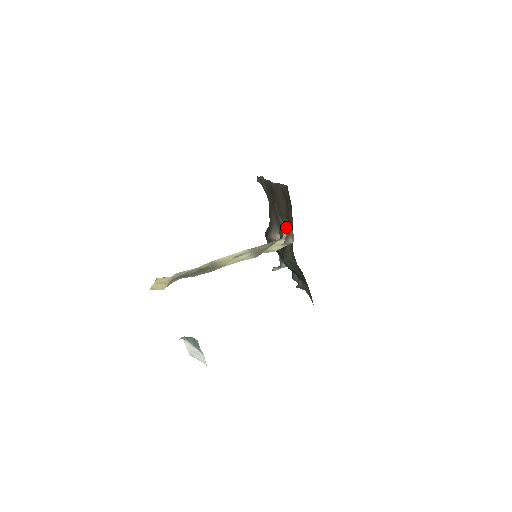
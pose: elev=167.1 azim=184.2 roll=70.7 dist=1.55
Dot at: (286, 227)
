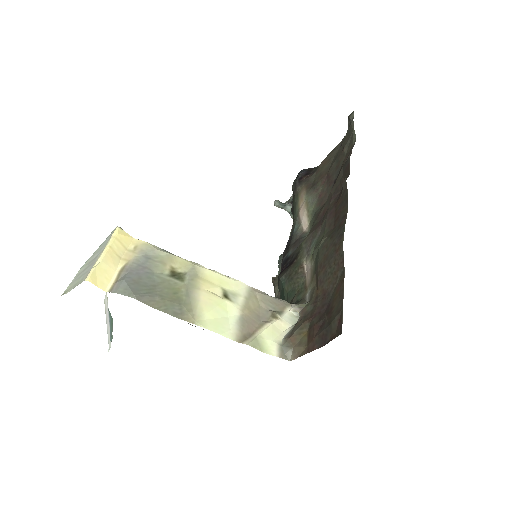
Dot at: (311, 273)
